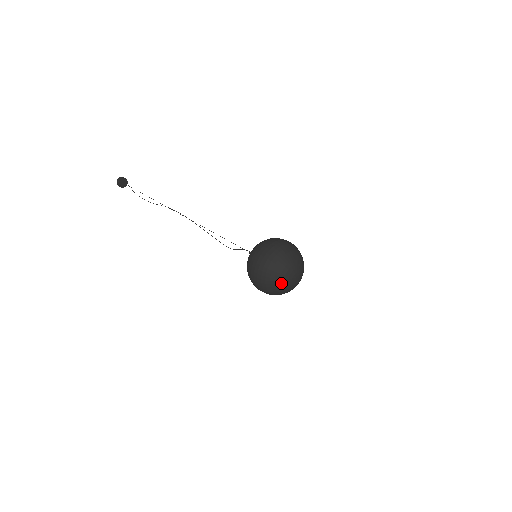
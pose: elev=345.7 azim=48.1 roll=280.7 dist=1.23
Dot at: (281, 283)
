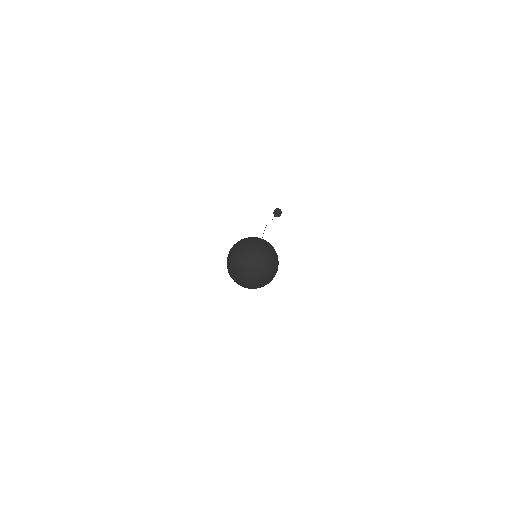
Dot at: (236, 271)
